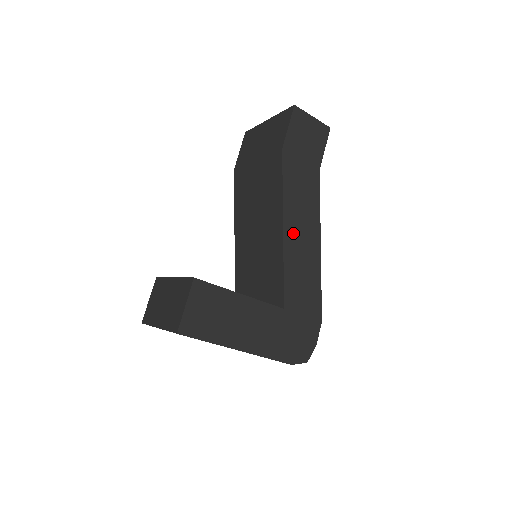
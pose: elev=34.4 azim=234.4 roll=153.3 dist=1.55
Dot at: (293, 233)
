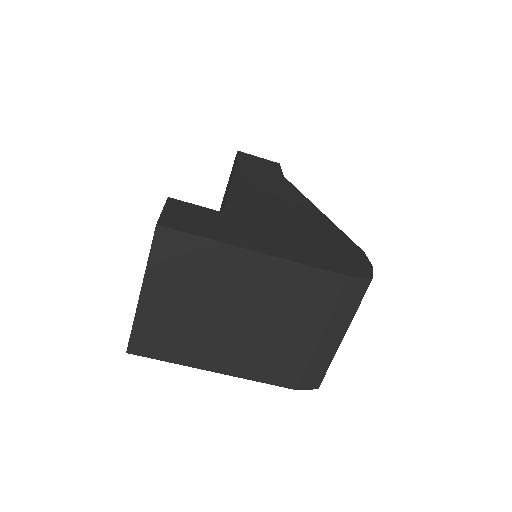
Dot at: (278, 197)
